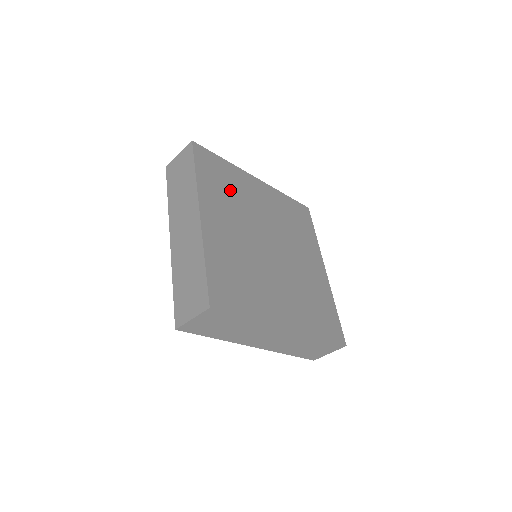
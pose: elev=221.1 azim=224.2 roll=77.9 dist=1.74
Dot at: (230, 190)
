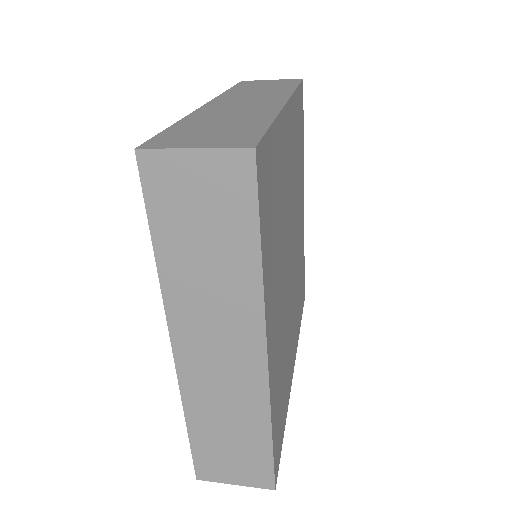
Dot at: (277, 213)
